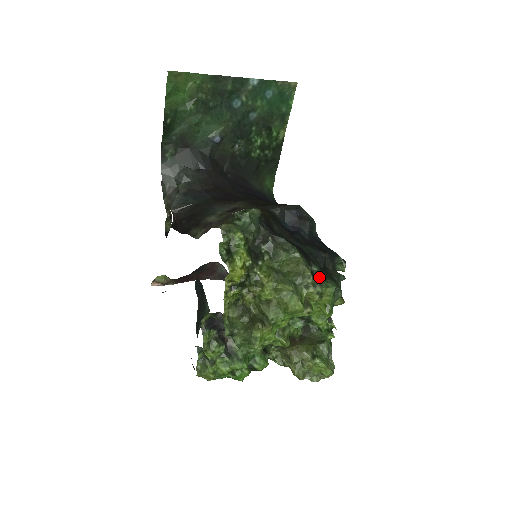
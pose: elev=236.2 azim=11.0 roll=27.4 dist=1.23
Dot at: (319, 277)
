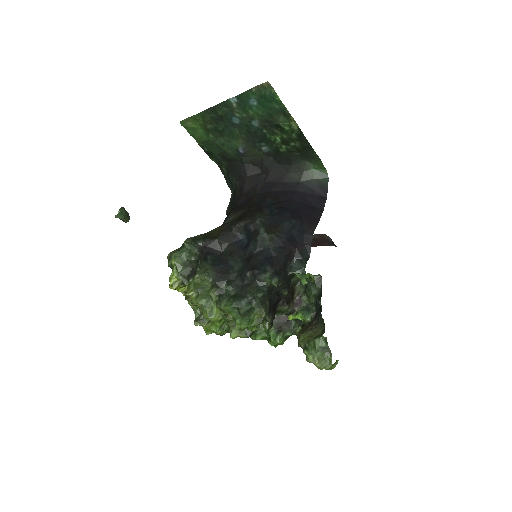
Dot at: (227, 295)
